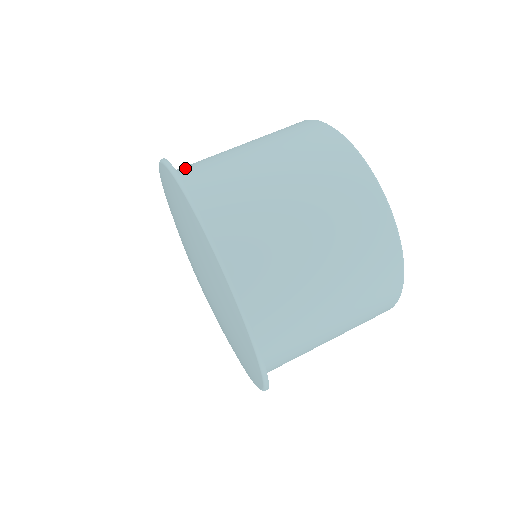
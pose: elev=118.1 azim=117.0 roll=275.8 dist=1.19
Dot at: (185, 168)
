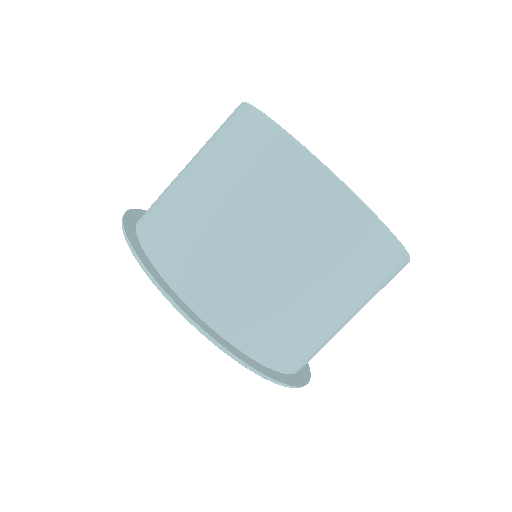
Dot at: (163, 253)
